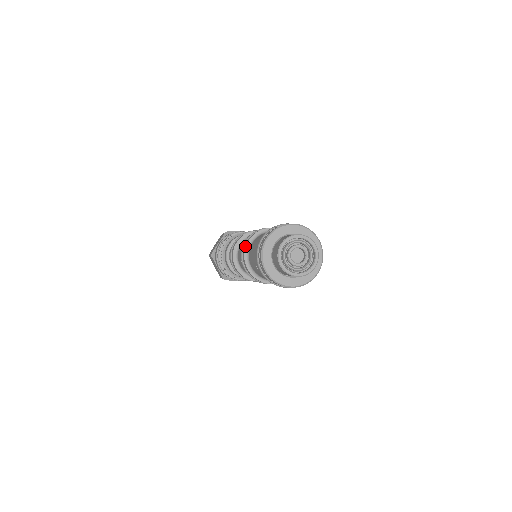
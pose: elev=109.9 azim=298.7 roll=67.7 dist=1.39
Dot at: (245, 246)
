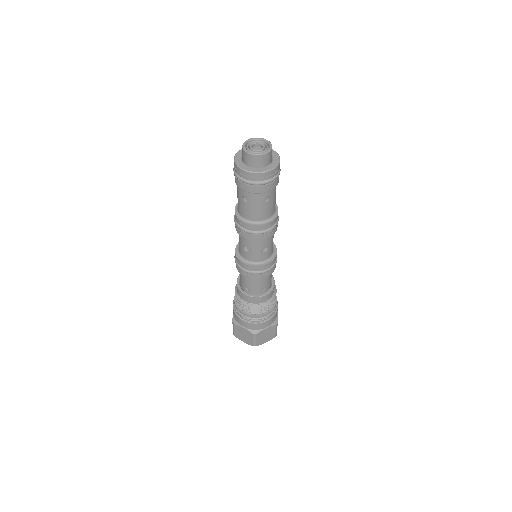
Dot at: occluded
